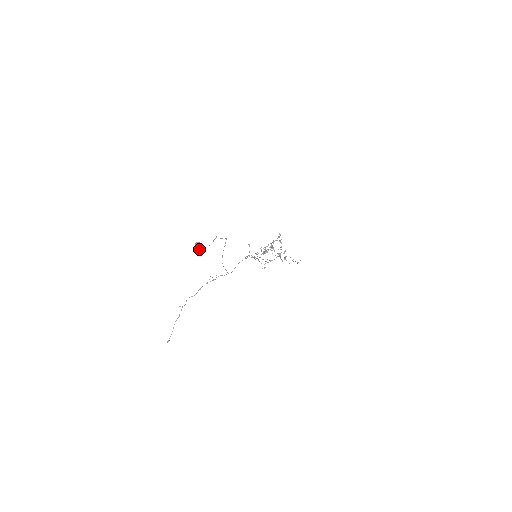
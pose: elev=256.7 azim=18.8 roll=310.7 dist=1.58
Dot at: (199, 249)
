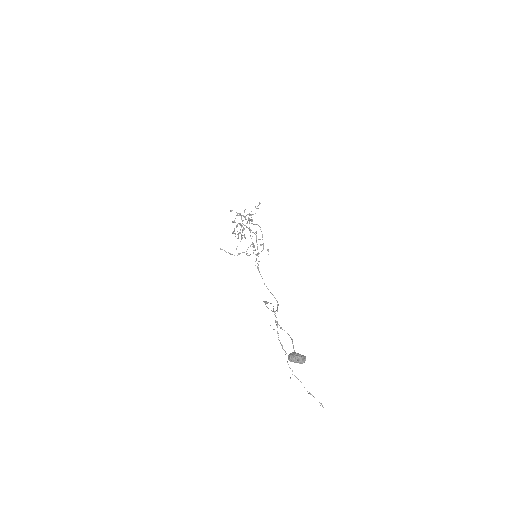
Dot at: (301, 361)
